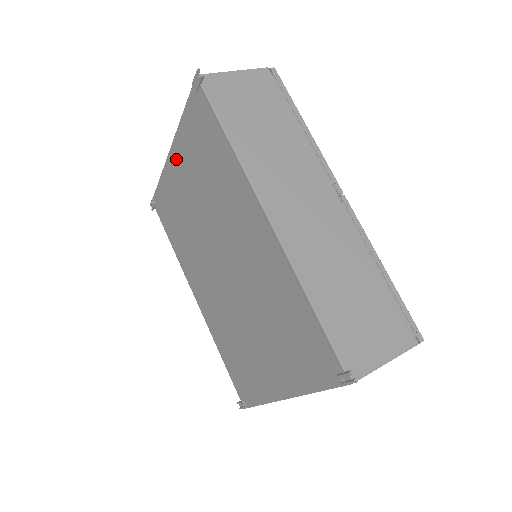
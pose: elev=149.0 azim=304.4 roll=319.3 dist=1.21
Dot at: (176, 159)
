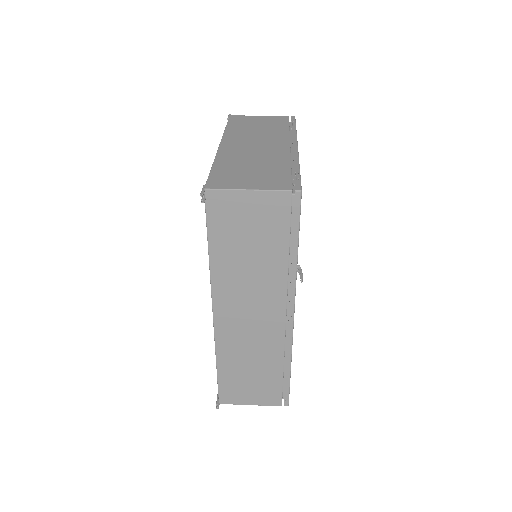
Dot at: occluded
